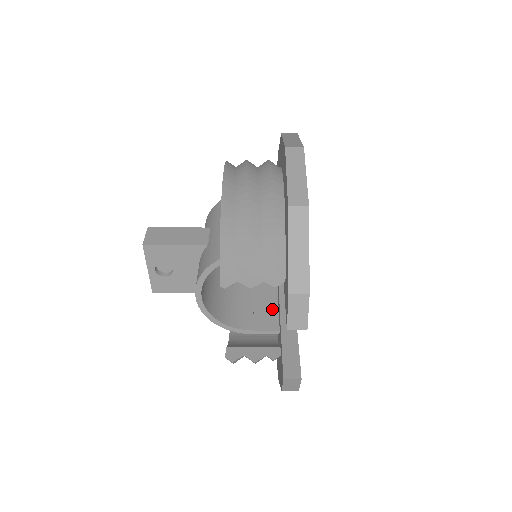
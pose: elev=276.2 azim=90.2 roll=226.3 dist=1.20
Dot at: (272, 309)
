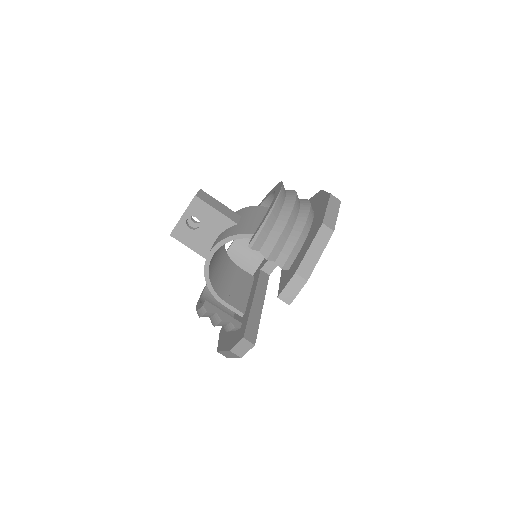
Dot at: (243, 299)
